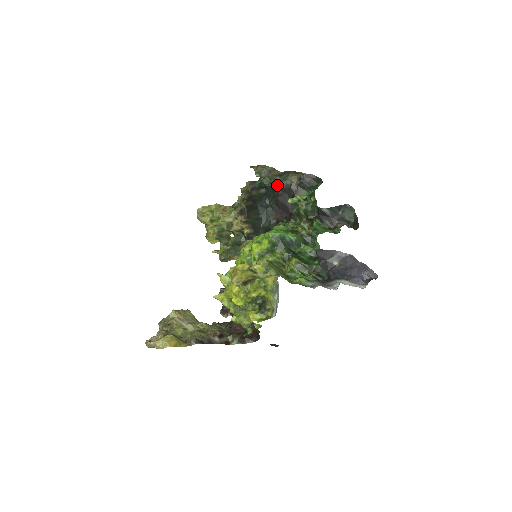
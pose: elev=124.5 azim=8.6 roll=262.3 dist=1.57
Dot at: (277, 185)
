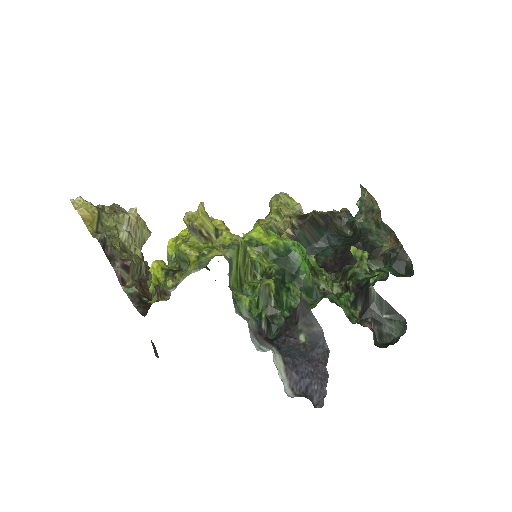
Dot at: (365, 234)
